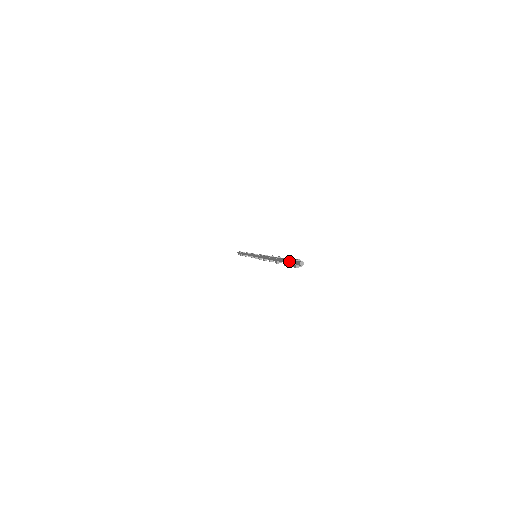
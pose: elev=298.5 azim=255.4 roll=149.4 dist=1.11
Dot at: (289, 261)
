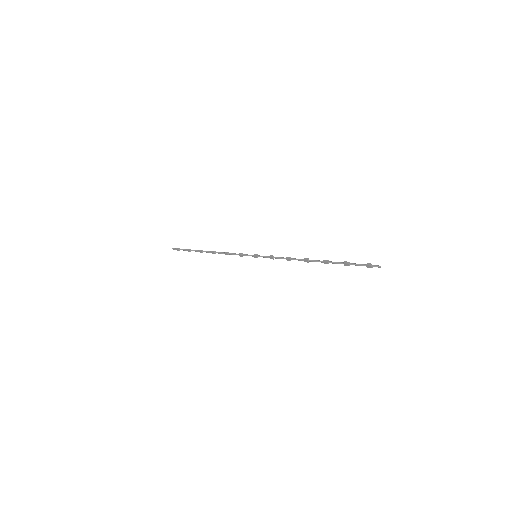
Dot at: (359, 265)
